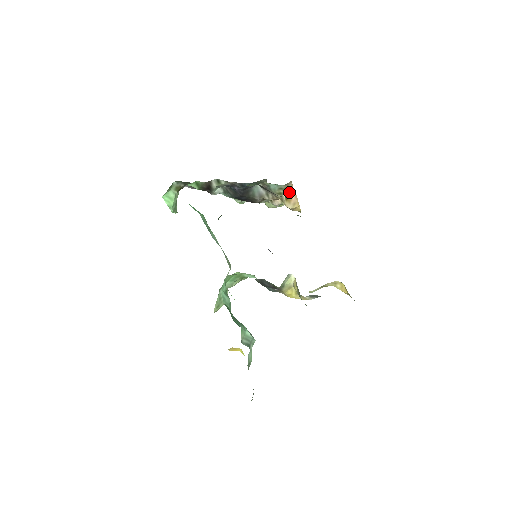
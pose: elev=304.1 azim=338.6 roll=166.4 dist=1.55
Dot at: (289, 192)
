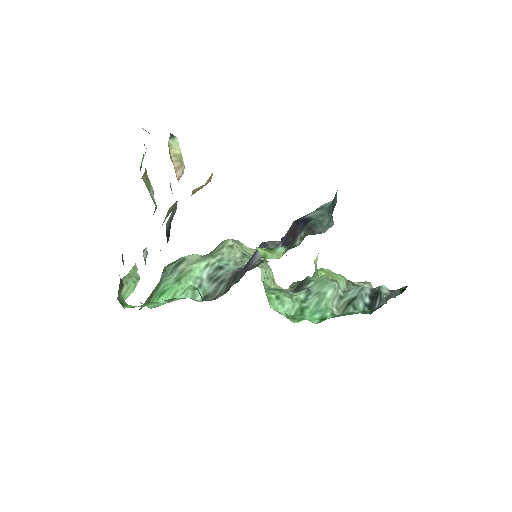
Dot at: (195, 191)
